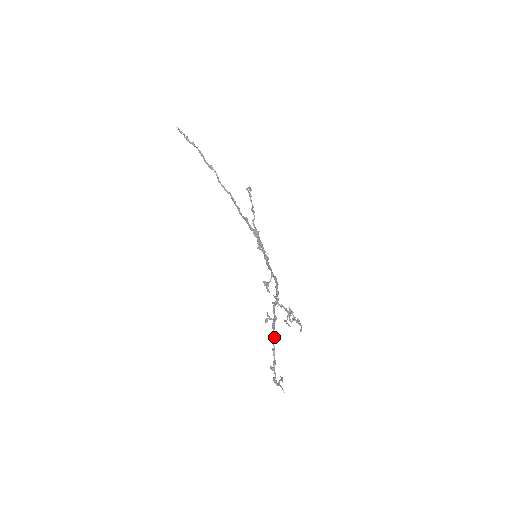
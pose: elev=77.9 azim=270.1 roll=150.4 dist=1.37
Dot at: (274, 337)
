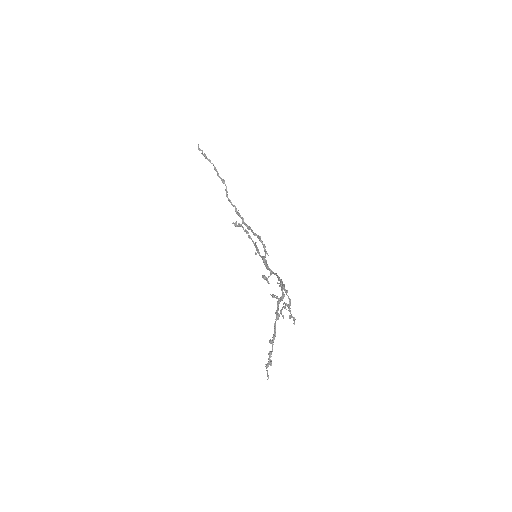
Dot at: (278, 313)
